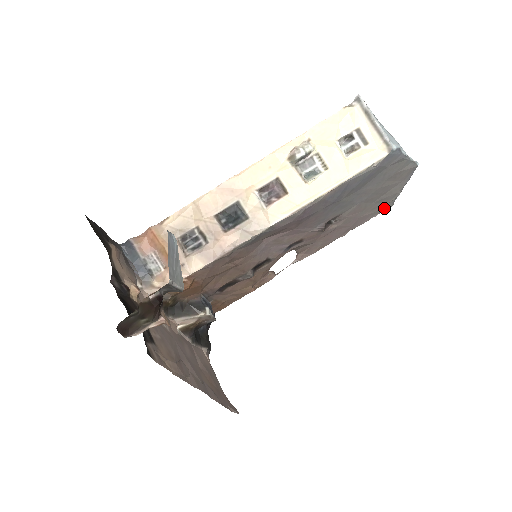
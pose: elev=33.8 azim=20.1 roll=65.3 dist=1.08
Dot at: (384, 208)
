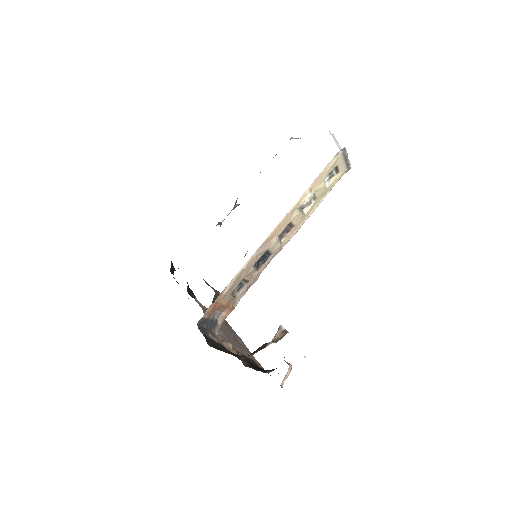
Dot at: occluded
